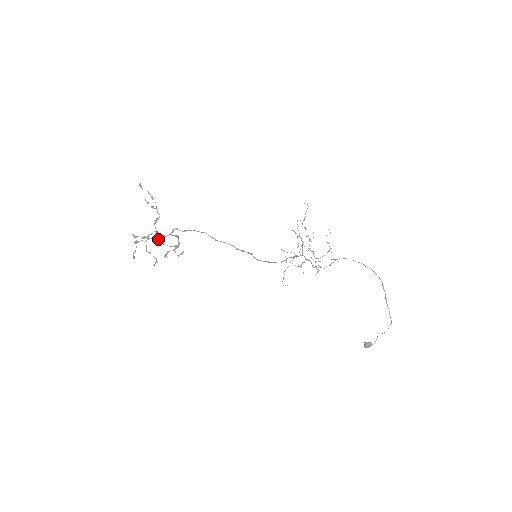
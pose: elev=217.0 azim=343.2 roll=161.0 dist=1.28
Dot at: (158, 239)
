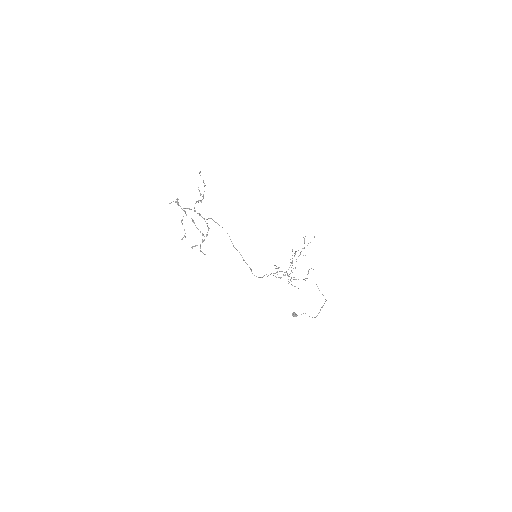
Dot at: occluded
